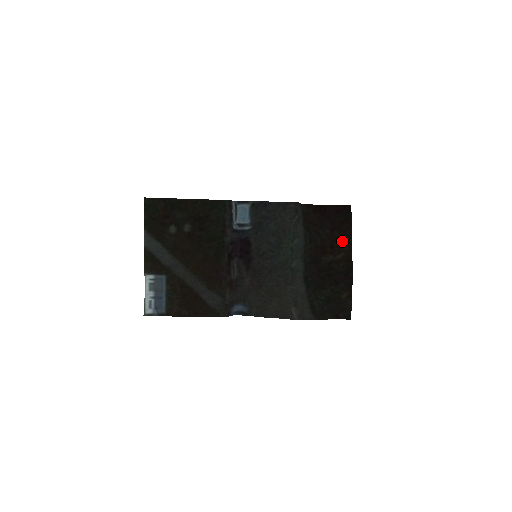
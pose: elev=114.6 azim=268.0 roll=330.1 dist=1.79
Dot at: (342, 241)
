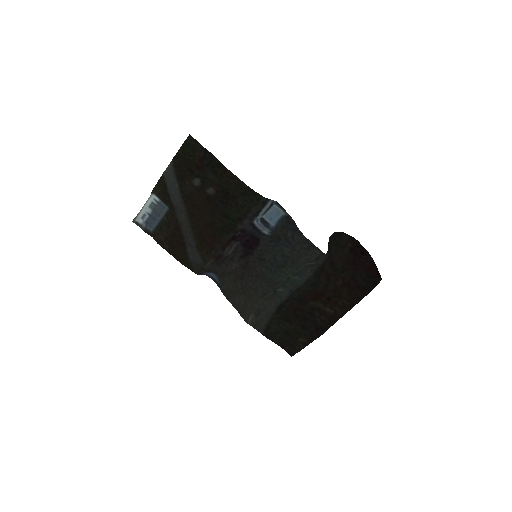
Dot at: (342, 302)
